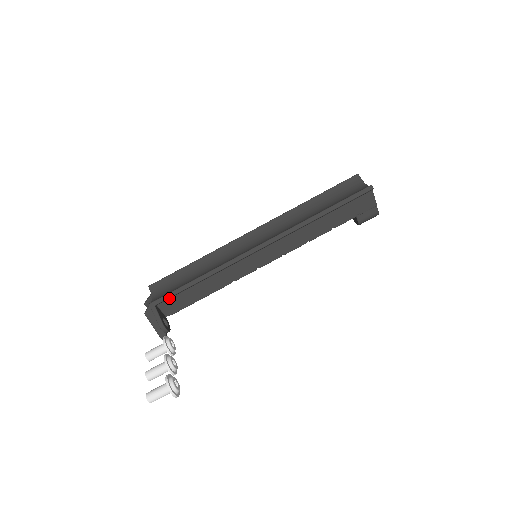
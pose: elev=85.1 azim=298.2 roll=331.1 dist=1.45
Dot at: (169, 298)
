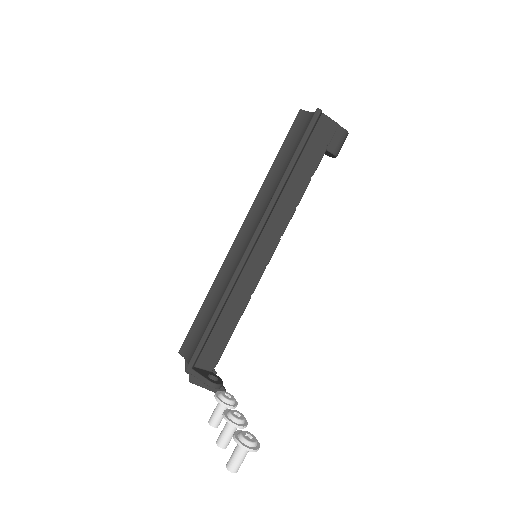
Dot at: (201, 352)
